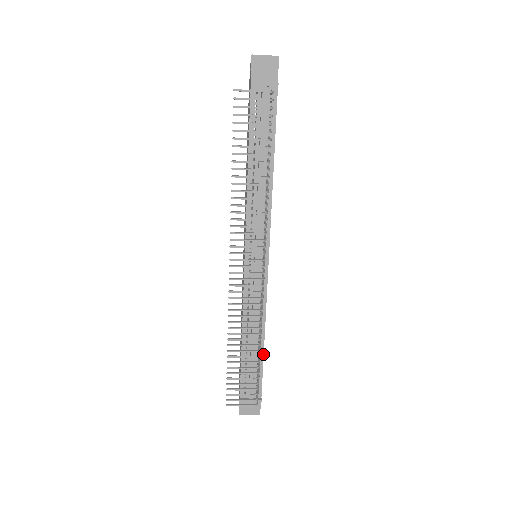
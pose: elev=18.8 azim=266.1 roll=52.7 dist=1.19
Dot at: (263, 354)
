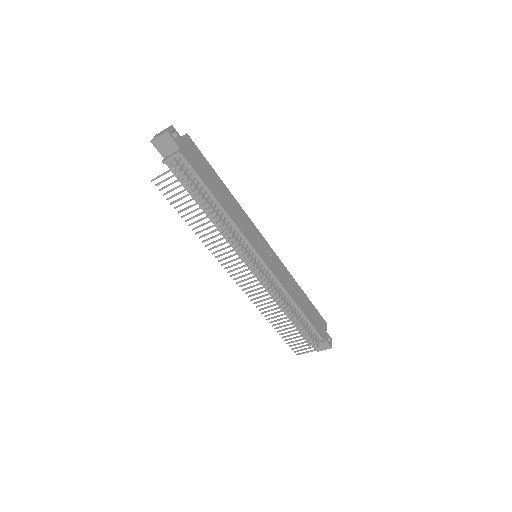
Dot at: (304, 315)
